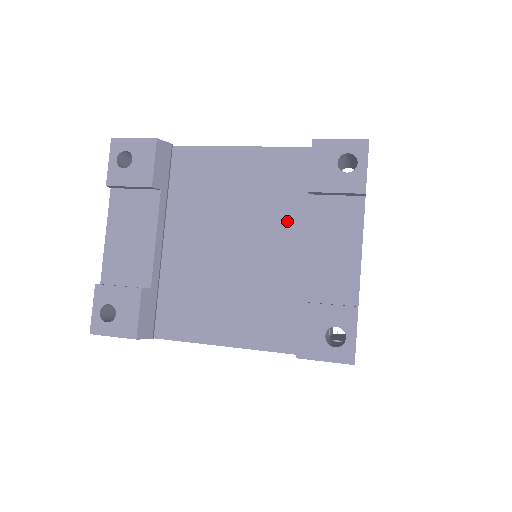
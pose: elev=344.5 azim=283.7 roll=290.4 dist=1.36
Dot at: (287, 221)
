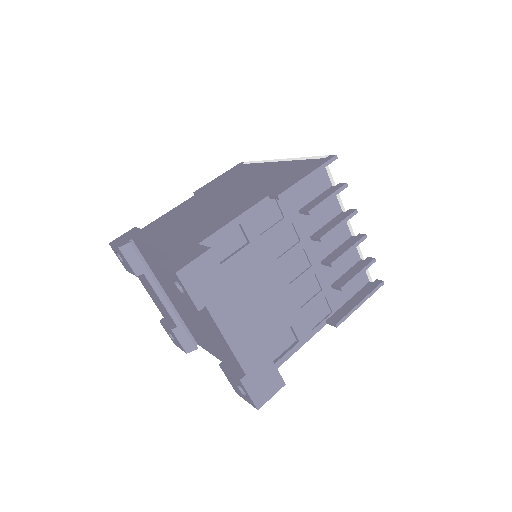
Dot at: occluded
